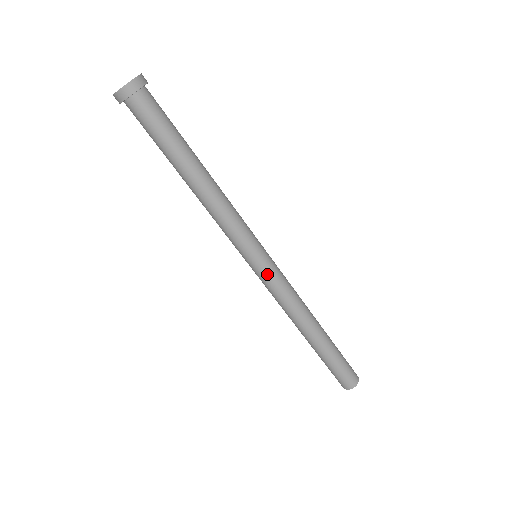
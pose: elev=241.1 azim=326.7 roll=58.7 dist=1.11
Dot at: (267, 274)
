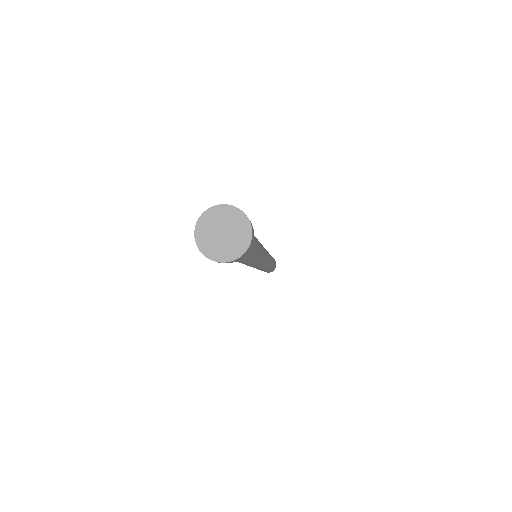
Dot at: (264, 266)
